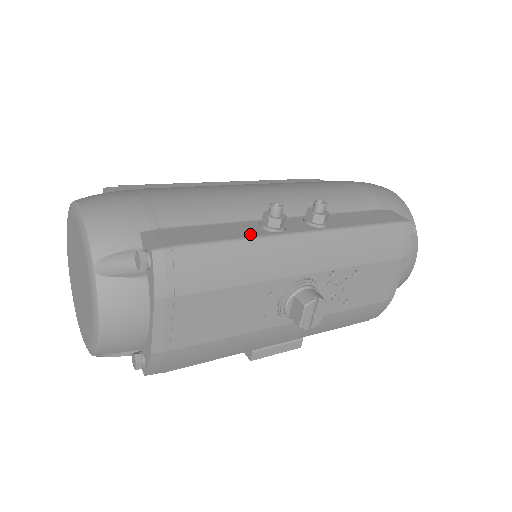
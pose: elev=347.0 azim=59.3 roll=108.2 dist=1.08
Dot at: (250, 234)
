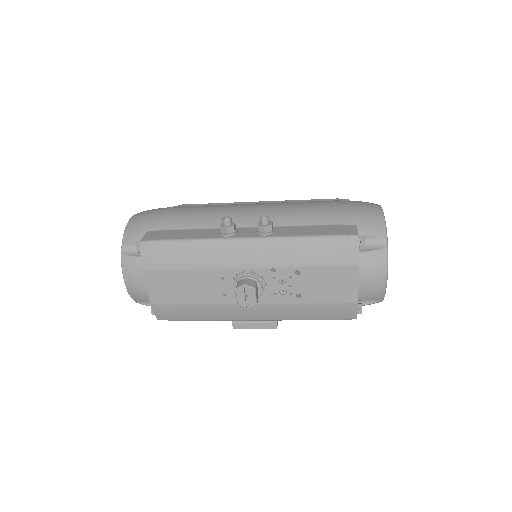
Dot at: (205, 236)
